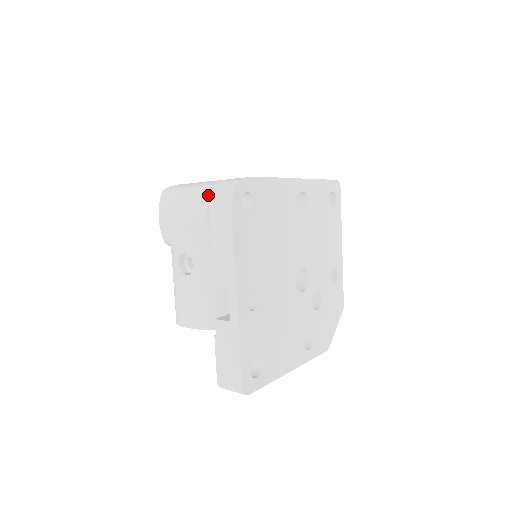
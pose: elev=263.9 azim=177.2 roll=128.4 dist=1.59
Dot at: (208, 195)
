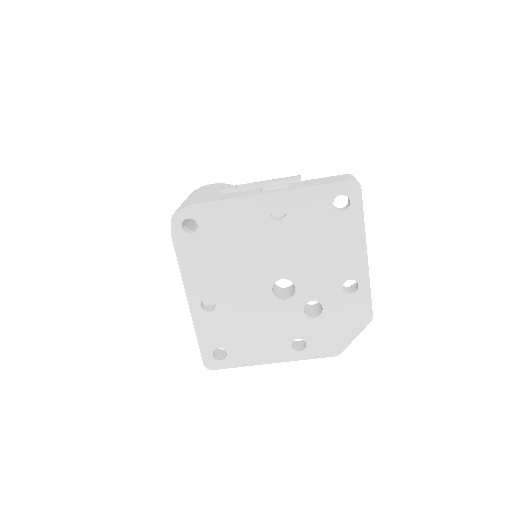
Dot at: occluded
